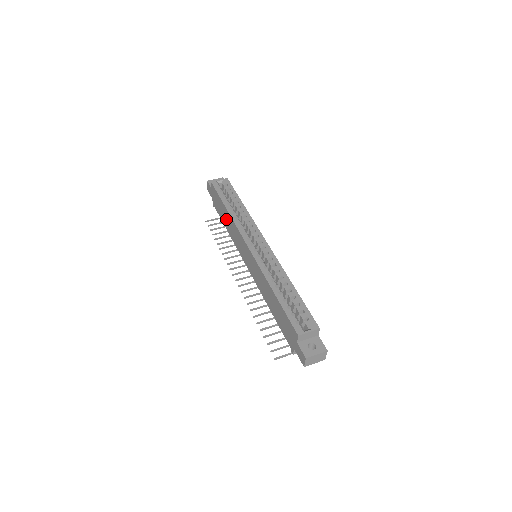
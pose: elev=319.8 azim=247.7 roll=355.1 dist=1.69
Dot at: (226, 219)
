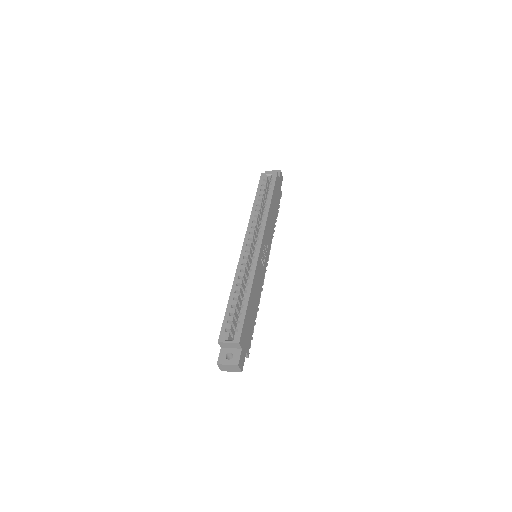
Dot at: occluded
